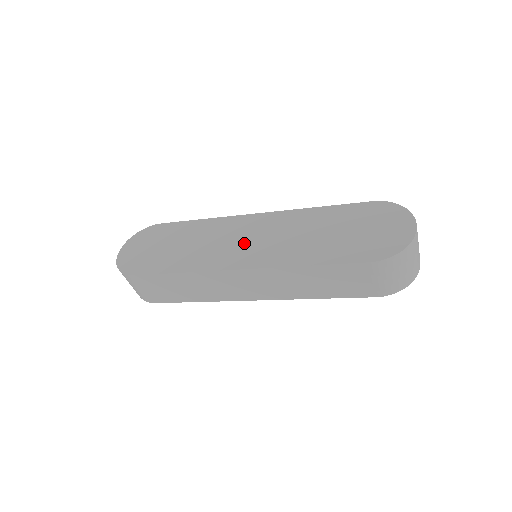
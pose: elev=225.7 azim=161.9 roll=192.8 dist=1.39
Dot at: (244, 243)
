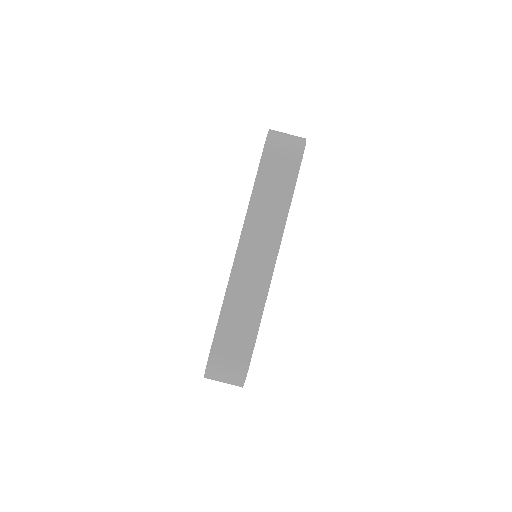
Dot at: occluded
